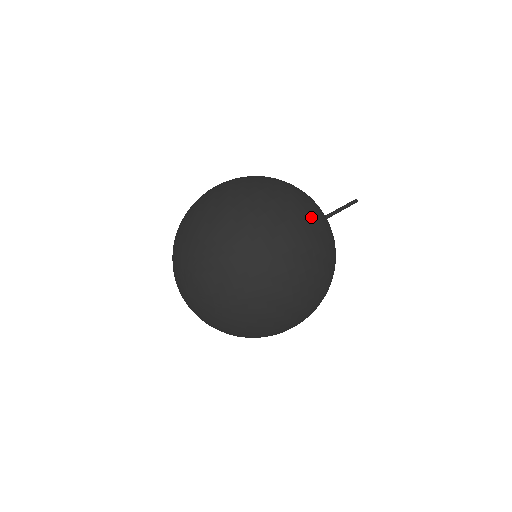
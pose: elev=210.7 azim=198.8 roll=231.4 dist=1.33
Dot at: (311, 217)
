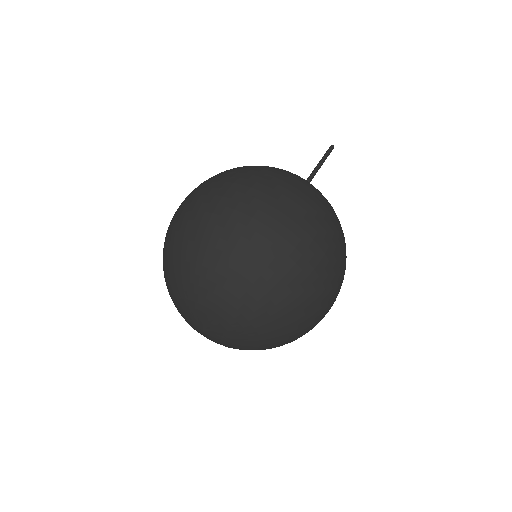
Dot at: (225, 173)
